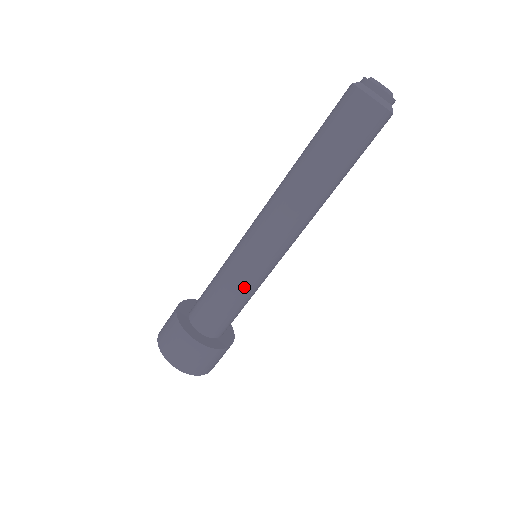
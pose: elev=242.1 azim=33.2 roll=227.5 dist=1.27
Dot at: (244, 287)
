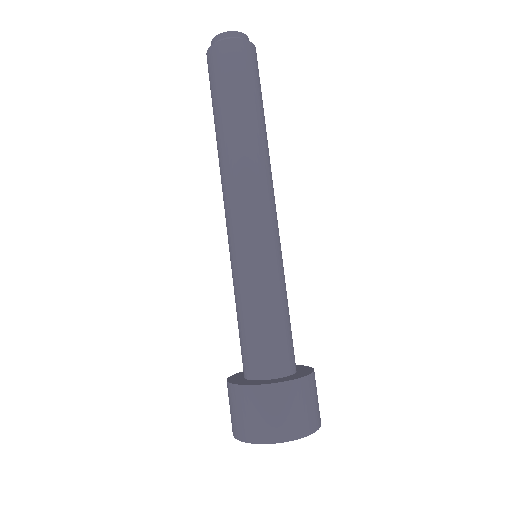
Dot at: (261, 286)
